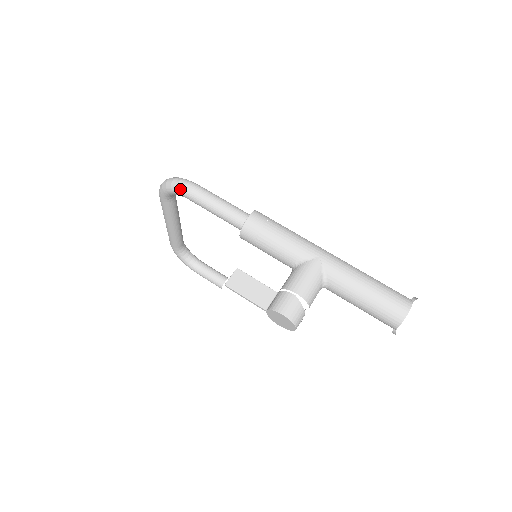
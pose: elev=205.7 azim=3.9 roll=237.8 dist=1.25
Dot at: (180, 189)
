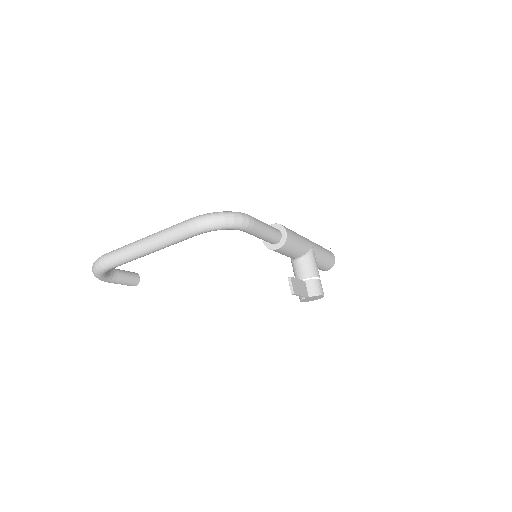
Dot at: (245, 225)
